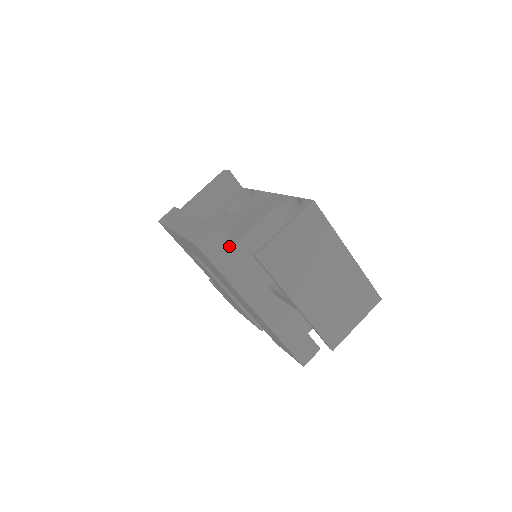
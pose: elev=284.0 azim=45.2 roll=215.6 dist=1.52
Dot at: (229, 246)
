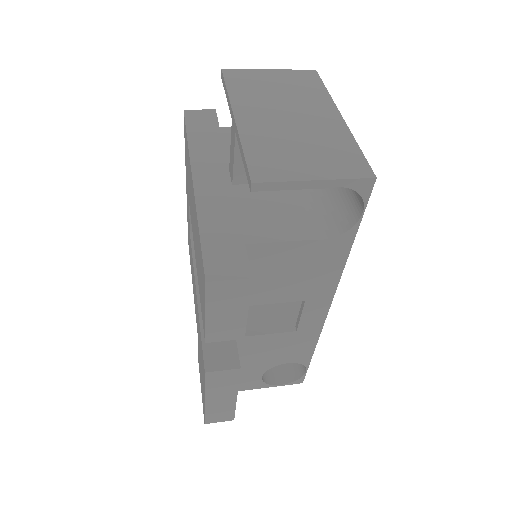
Dot at: (214, 125)
